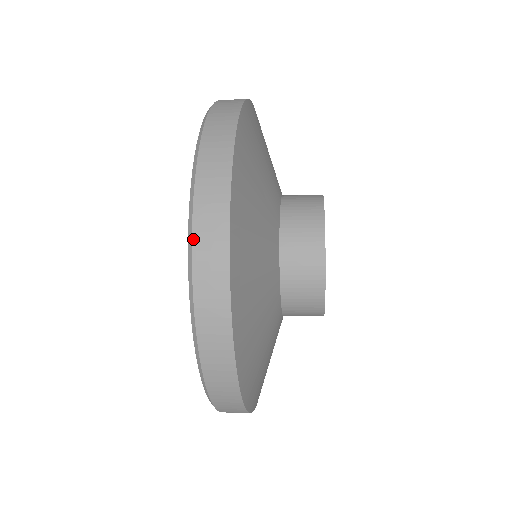
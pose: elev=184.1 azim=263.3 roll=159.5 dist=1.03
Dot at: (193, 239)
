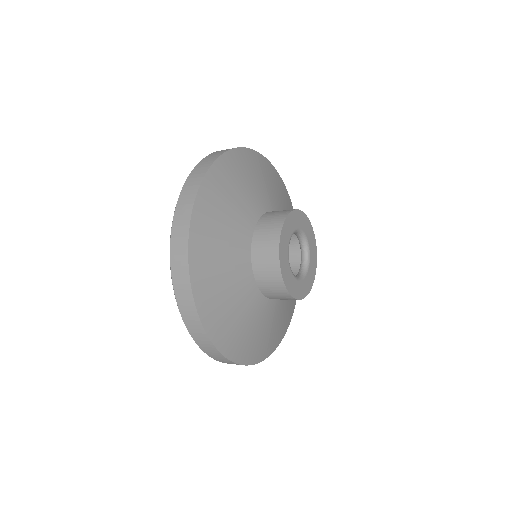
Dot at: (190, 174)
